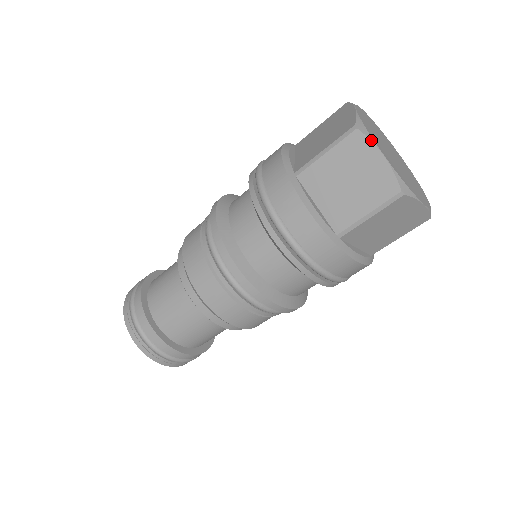
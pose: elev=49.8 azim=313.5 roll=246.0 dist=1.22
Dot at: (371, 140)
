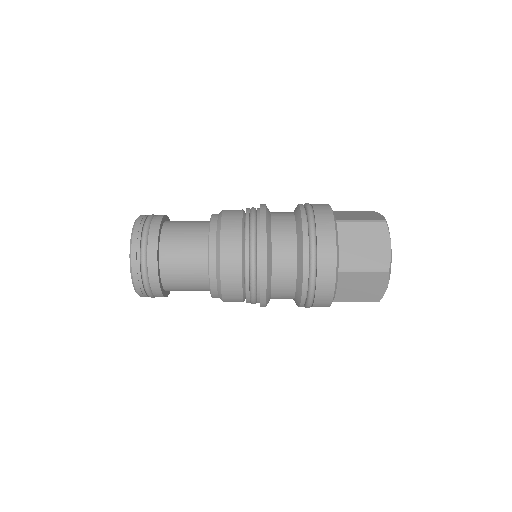
Dot at: (389, 233)
